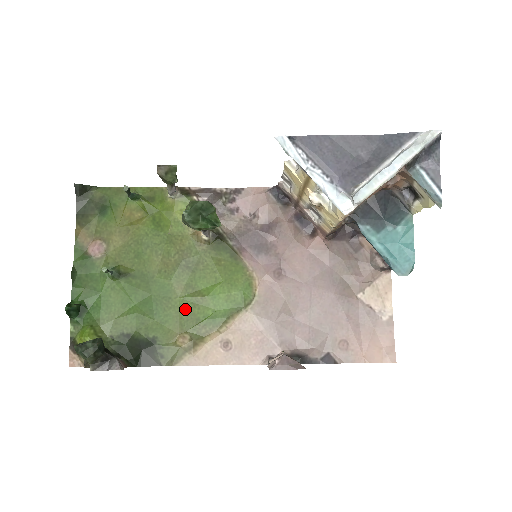
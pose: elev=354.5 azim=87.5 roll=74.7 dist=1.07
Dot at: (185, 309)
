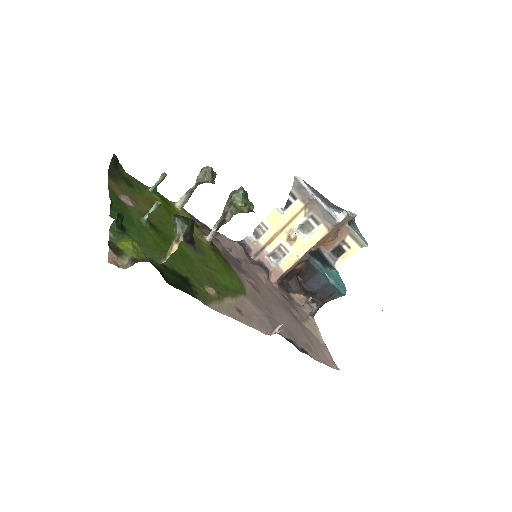
Dot at: (205, 272)
